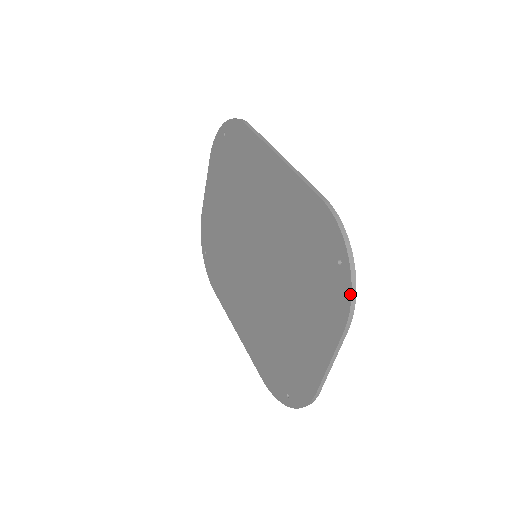
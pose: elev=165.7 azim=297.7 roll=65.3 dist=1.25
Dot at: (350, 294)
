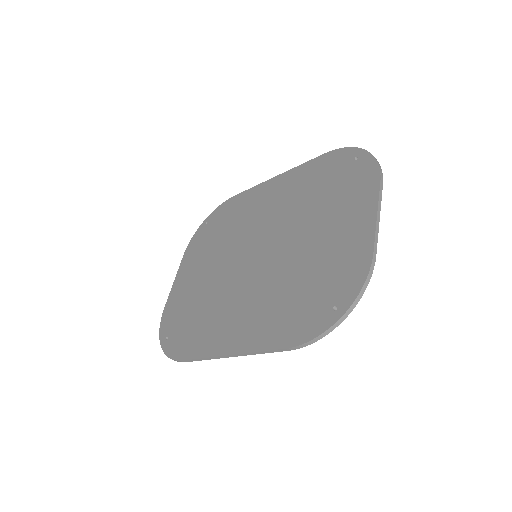
Dot at: (374, 159)
